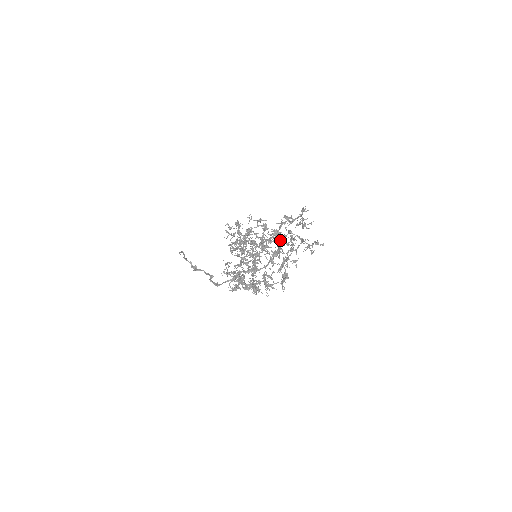
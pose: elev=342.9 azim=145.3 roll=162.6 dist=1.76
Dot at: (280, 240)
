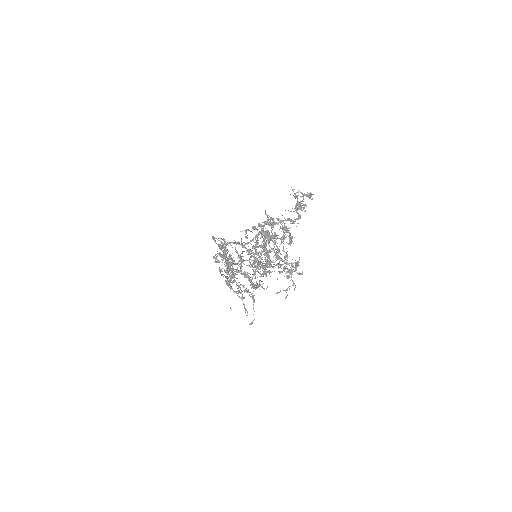
Dot at: (279, 238)
